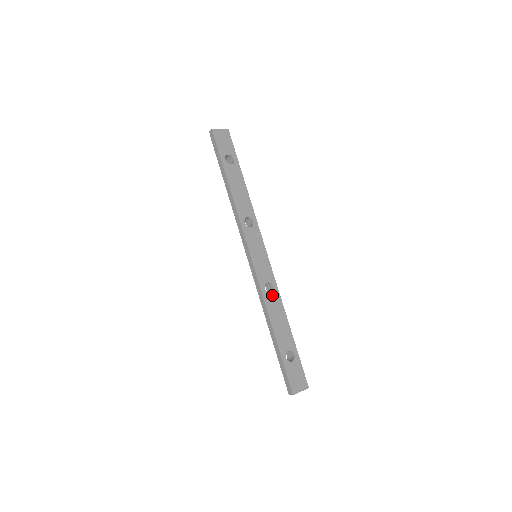
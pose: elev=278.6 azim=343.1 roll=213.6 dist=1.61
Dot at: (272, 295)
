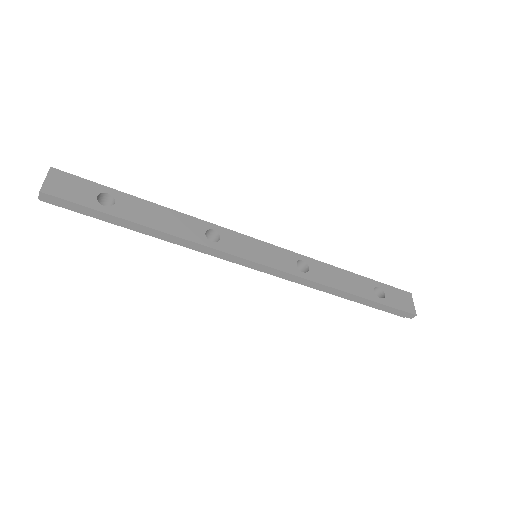
Dot at: (312, 269)
